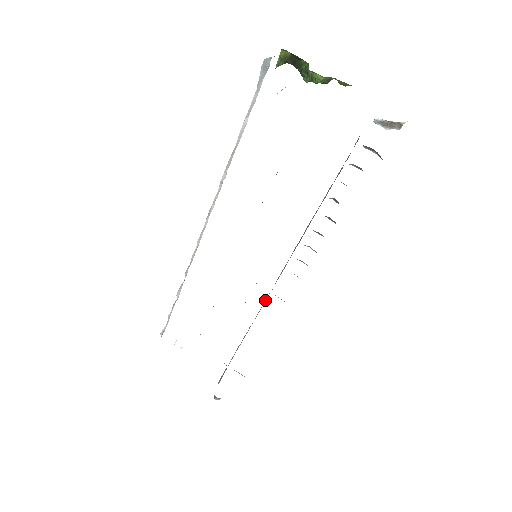
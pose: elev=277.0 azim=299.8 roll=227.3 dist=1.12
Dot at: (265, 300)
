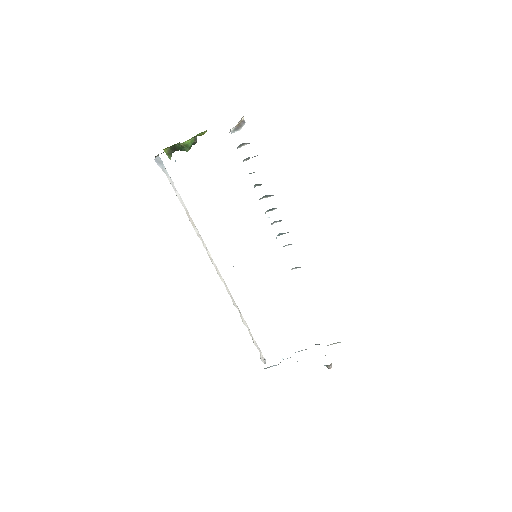
Dot at: occluded
